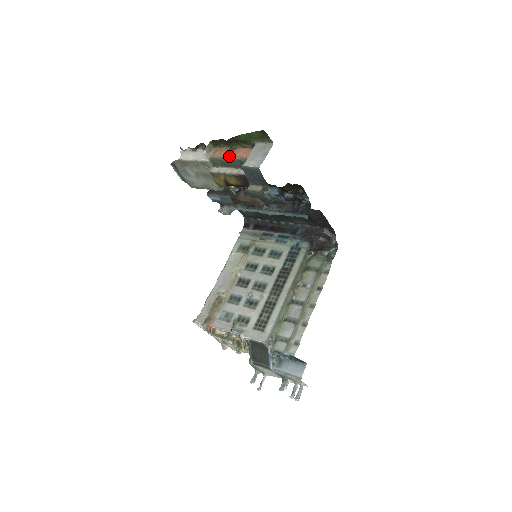
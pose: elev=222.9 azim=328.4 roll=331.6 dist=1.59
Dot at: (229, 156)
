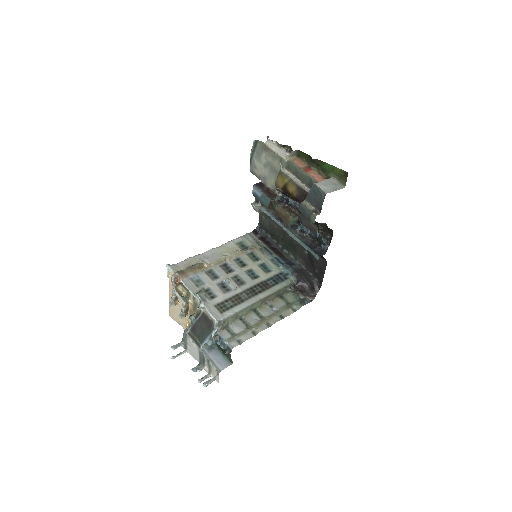
Dot at: (305, 170)
